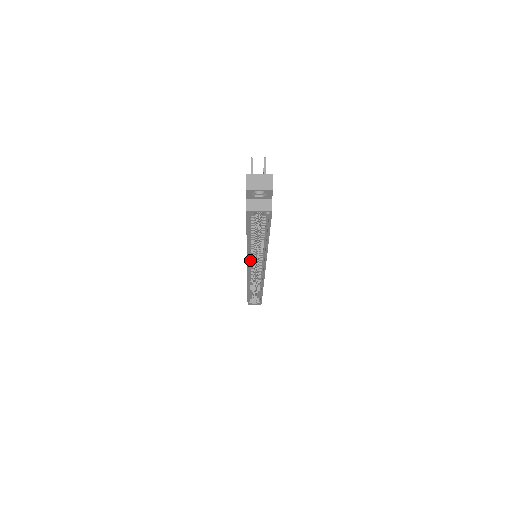
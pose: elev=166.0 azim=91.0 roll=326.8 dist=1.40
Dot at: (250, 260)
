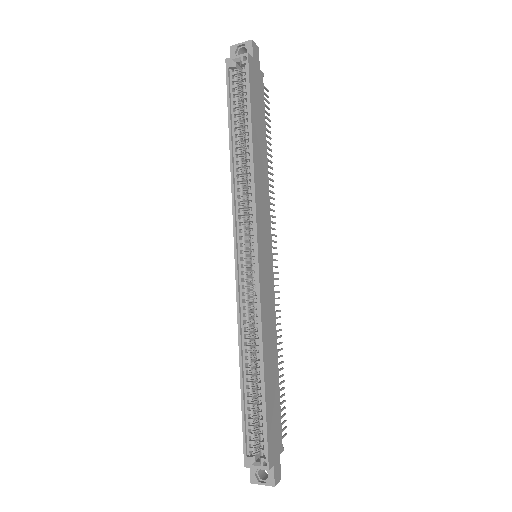
Dot at: (238, 213)
